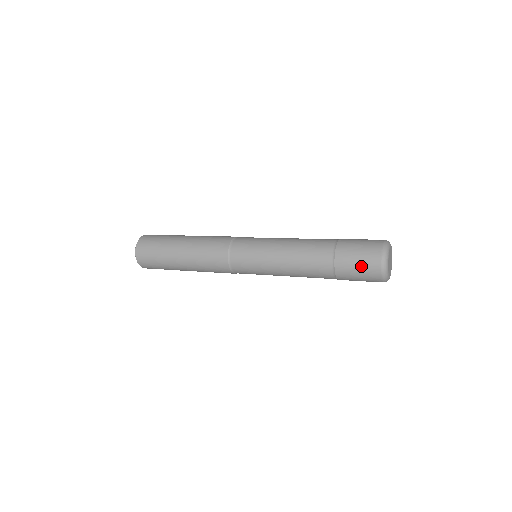
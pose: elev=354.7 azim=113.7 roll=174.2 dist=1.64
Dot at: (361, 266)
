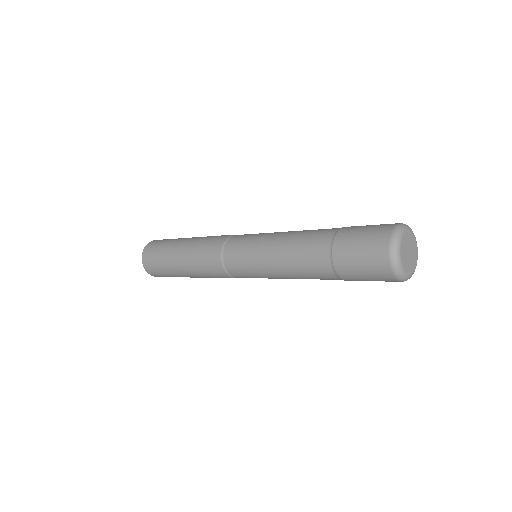
Dot at: (364, 251)
